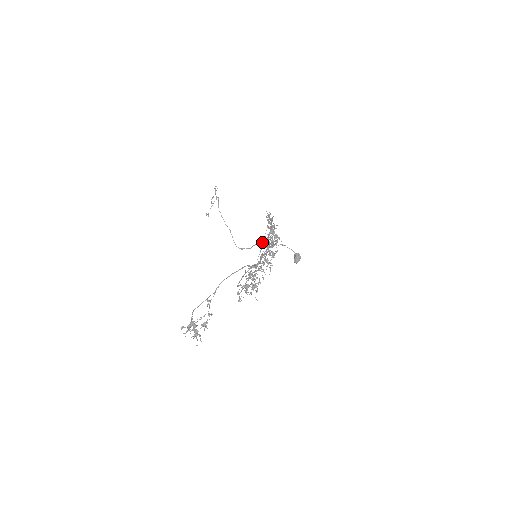
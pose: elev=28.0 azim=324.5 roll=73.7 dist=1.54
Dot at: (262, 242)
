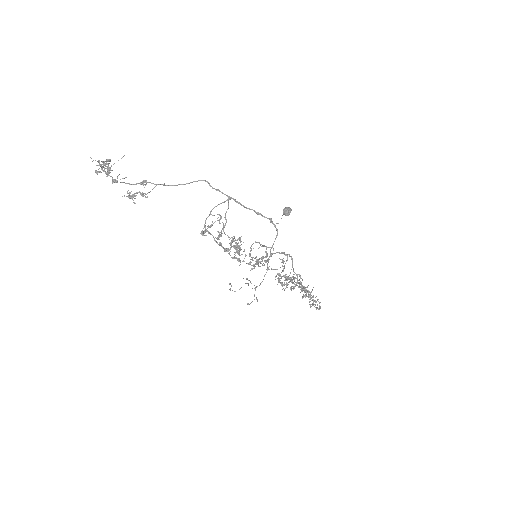
Dot at: occluded
